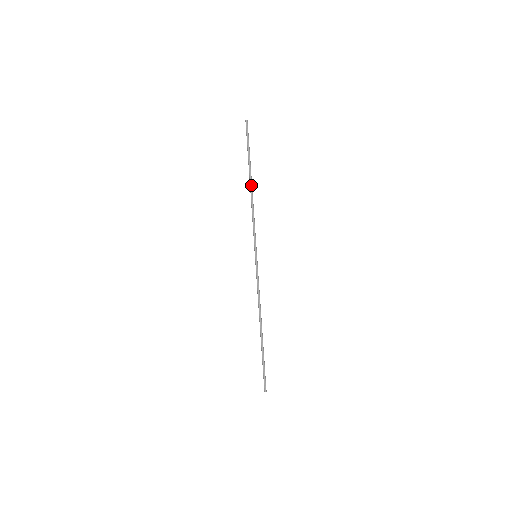
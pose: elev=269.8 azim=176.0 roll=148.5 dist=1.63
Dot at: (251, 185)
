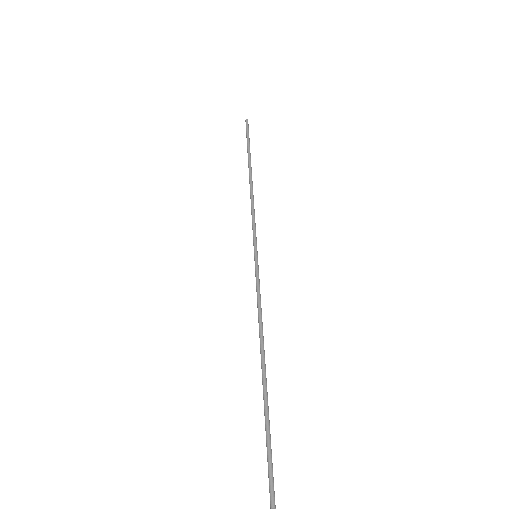
Dot at: (251, 175)
